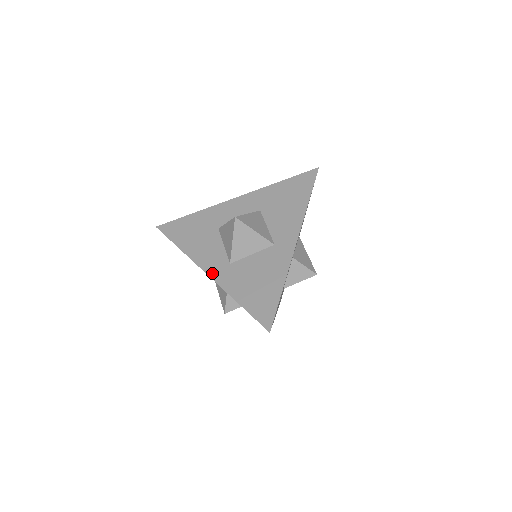
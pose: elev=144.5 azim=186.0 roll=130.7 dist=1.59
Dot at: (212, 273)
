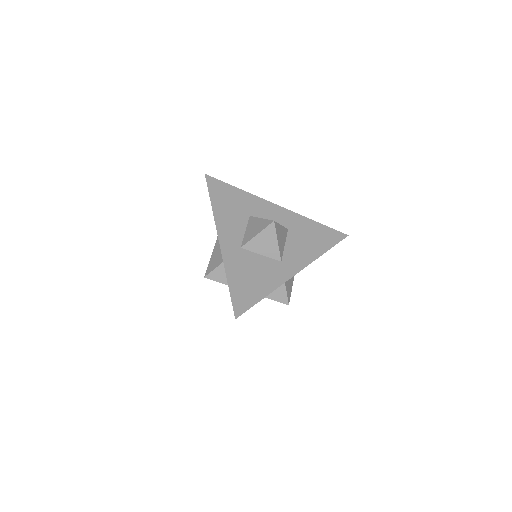
Dot at: (223, 243)
